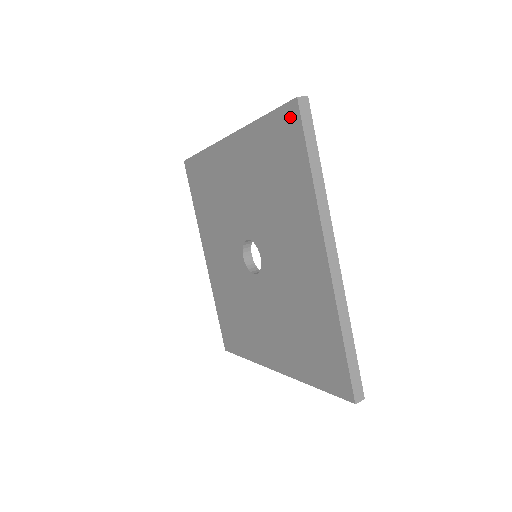
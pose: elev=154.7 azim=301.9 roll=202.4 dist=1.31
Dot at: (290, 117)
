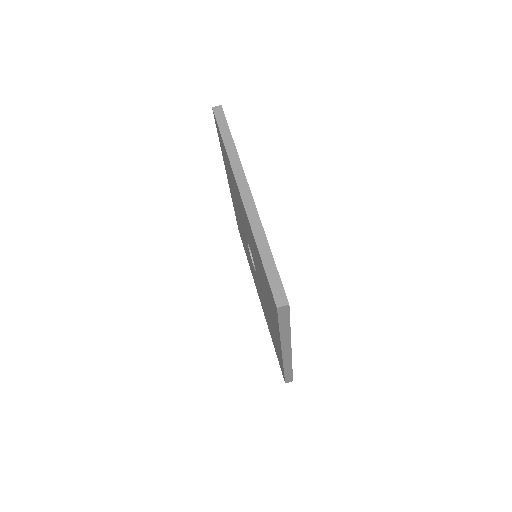
Dot at: (273, 300)
